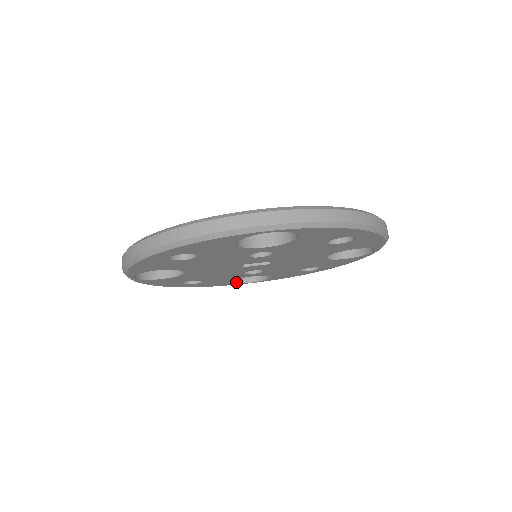
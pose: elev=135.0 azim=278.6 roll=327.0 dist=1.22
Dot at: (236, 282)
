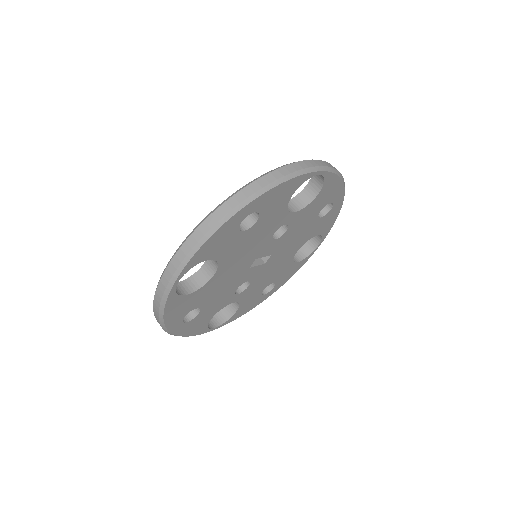
Dot at: (207, 327)
